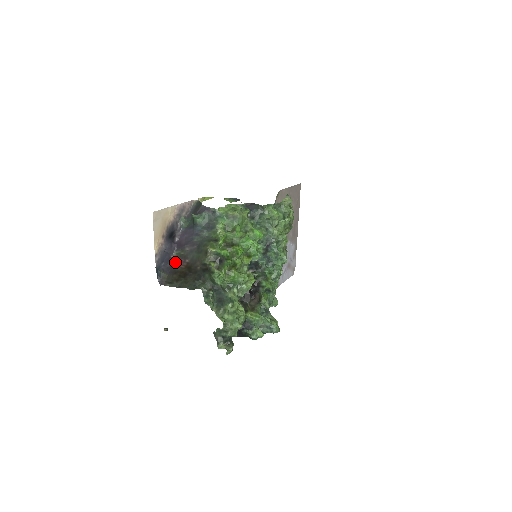
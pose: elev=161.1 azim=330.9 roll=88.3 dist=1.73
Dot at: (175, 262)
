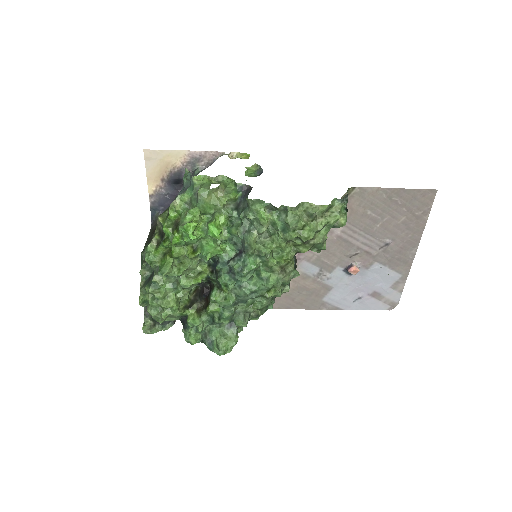
Dot at: occluded
